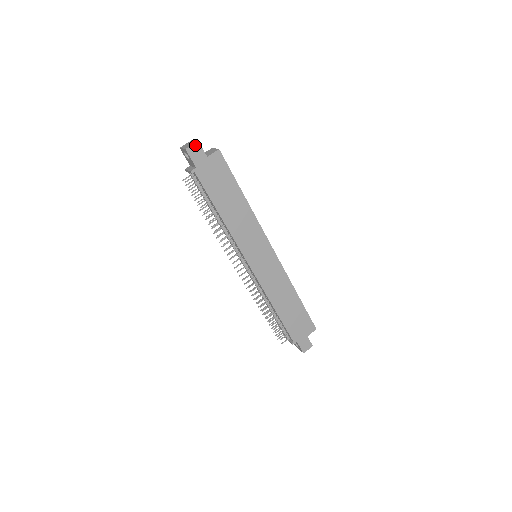
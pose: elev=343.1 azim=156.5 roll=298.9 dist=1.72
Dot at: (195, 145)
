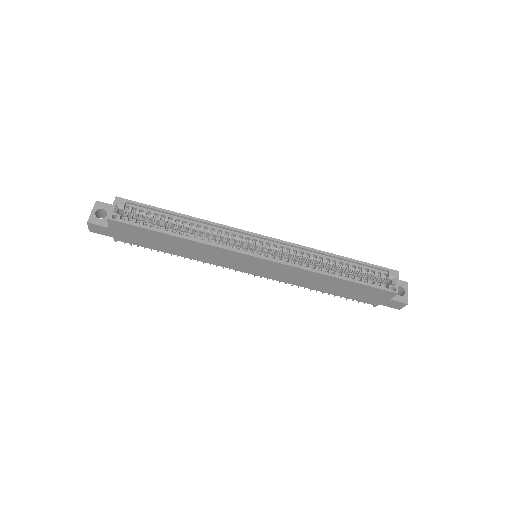
Dot at: (90, 225)
